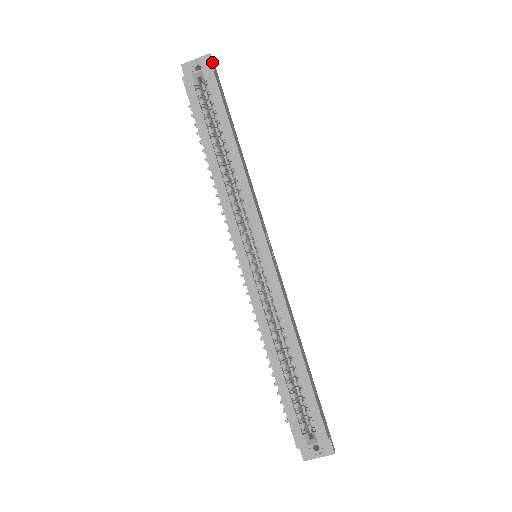
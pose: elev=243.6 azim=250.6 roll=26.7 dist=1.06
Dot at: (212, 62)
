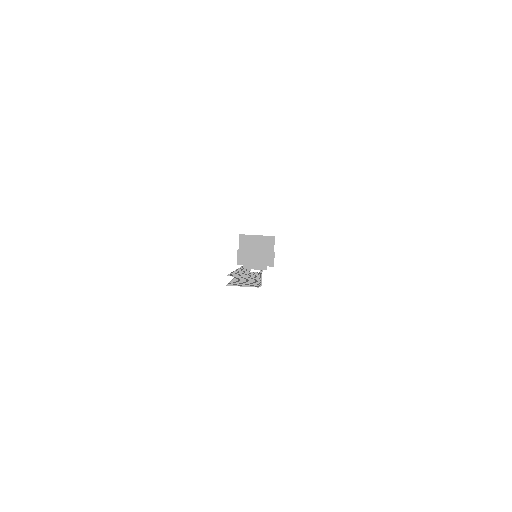
Dot at: occluded
